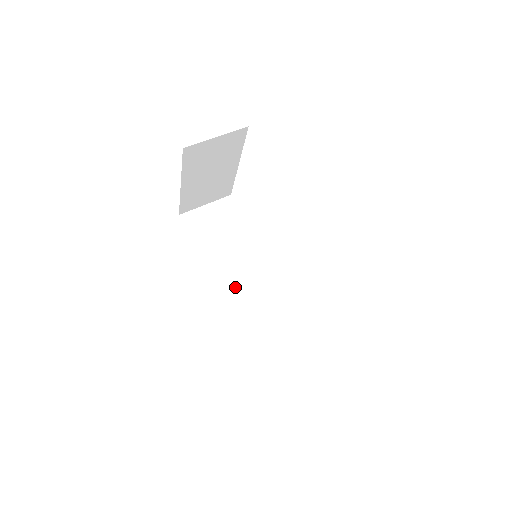
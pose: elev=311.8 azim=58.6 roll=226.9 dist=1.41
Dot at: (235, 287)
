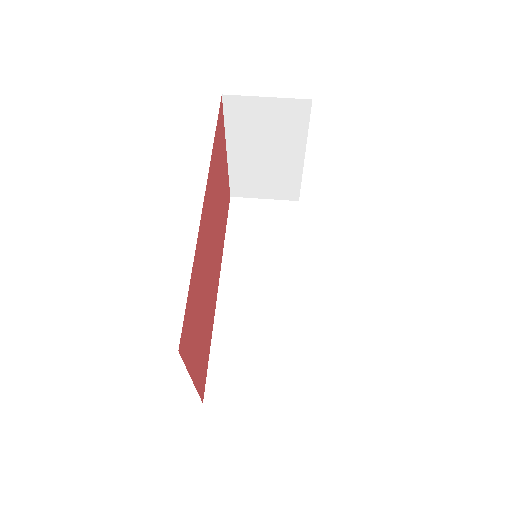
Dot at: (238, 294)
